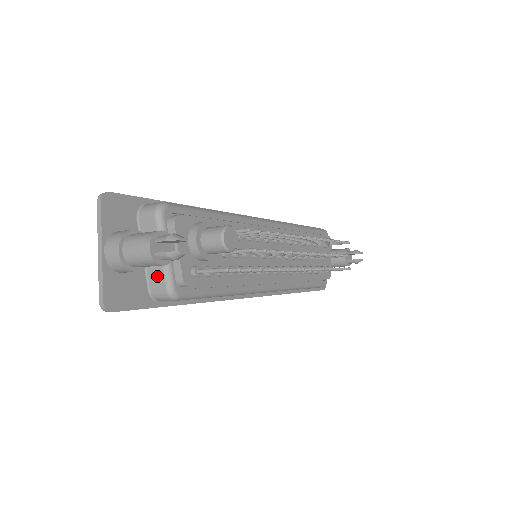
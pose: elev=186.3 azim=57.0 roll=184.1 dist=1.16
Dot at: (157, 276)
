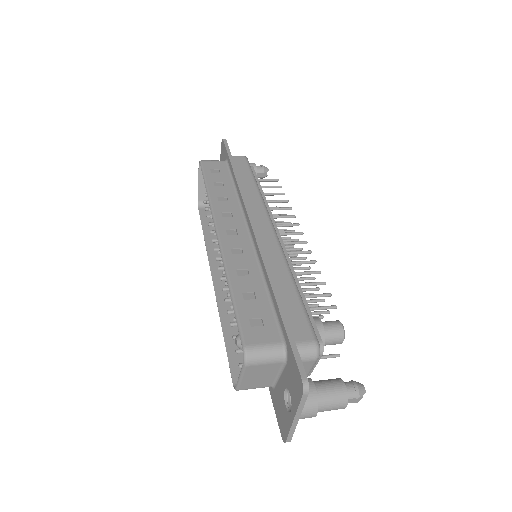
Dot at: occluded
